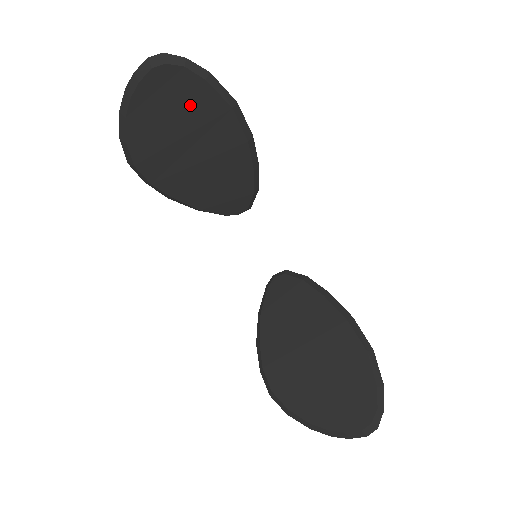
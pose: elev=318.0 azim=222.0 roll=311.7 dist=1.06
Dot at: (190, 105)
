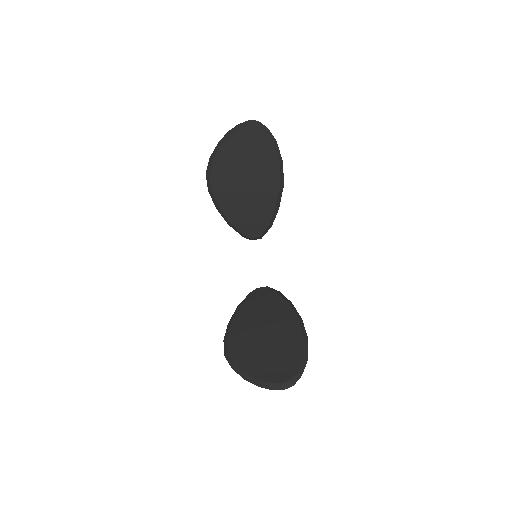
Dot at: (258, 153)
